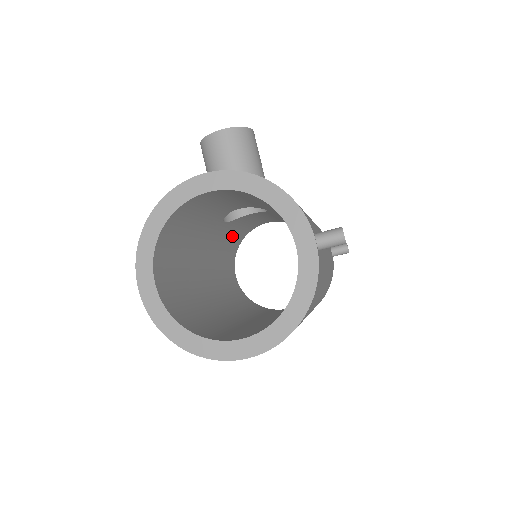
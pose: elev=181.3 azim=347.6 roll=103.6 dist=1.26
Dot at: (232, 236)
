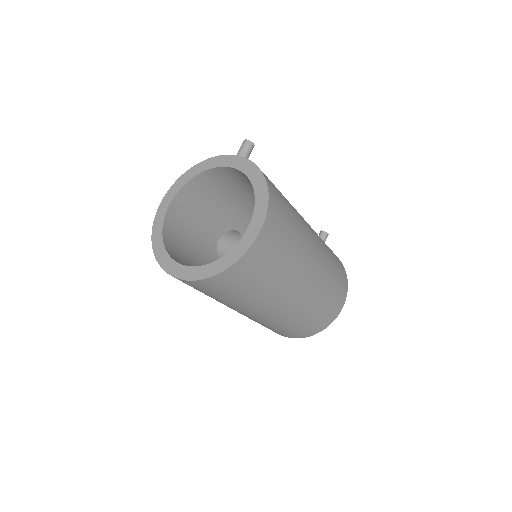
Dot at: occluded
